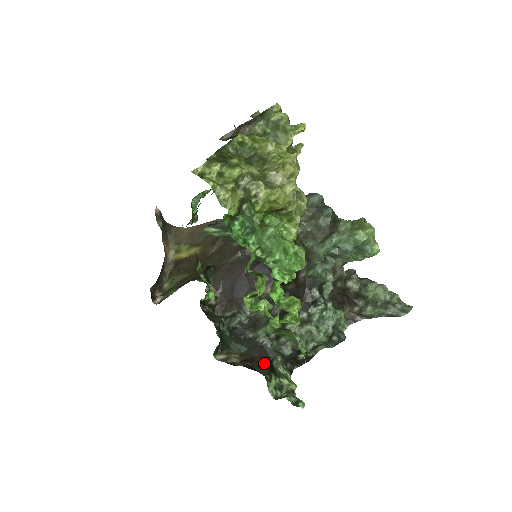
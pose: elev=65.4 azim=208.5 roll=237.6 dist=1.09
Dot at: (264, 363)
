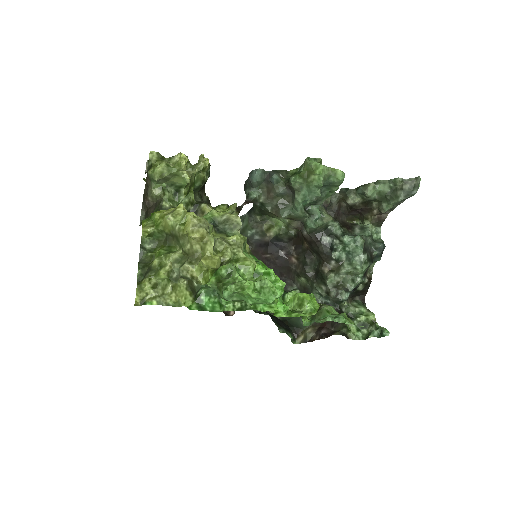
Dot at: occluded
